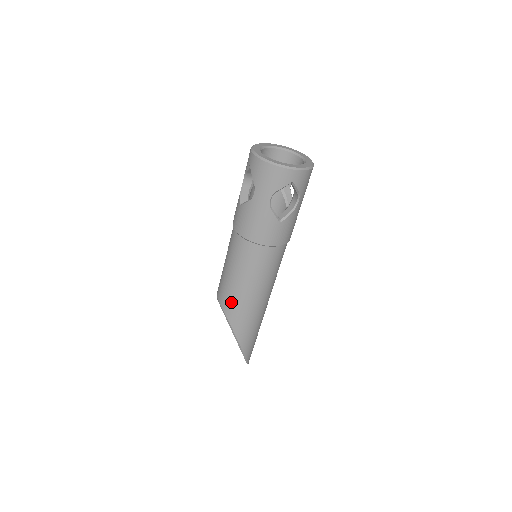
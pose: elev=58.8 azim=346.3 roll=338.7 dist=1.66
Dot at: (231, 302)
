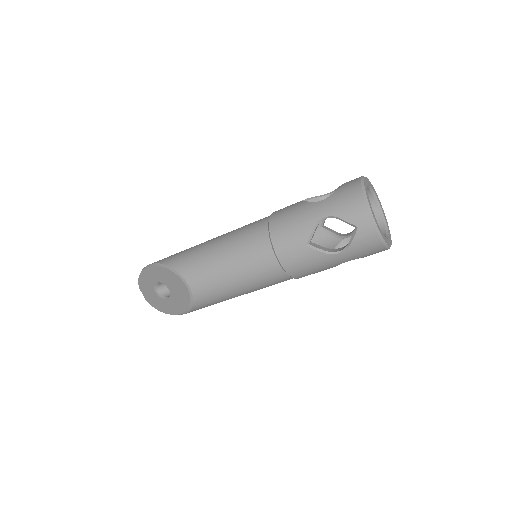
Dot at: (212, 299)
